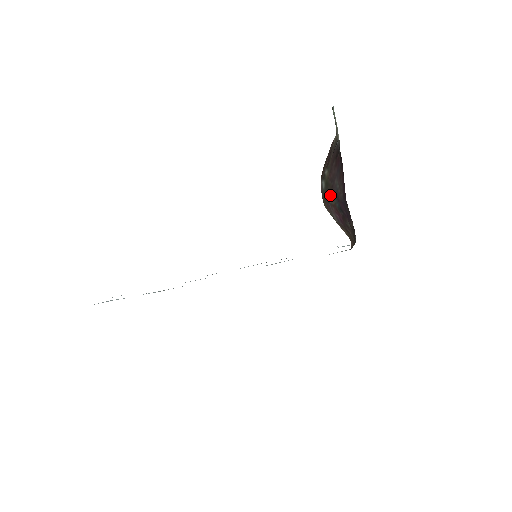
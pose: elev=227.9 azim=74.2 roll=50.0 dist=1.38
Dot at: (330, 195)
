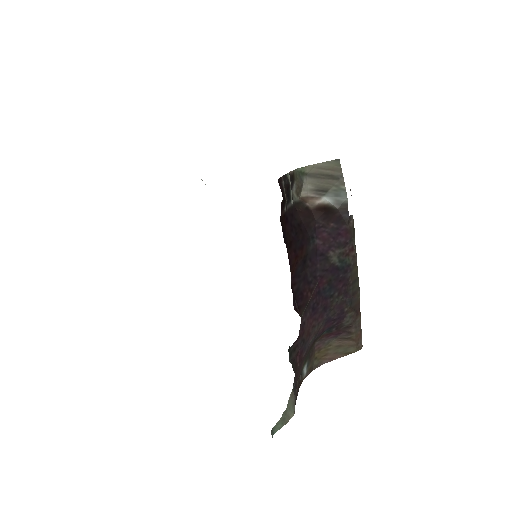
Dot at: (313, 344)
